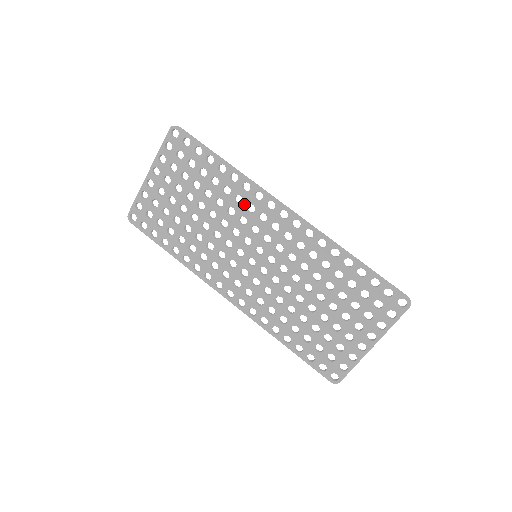
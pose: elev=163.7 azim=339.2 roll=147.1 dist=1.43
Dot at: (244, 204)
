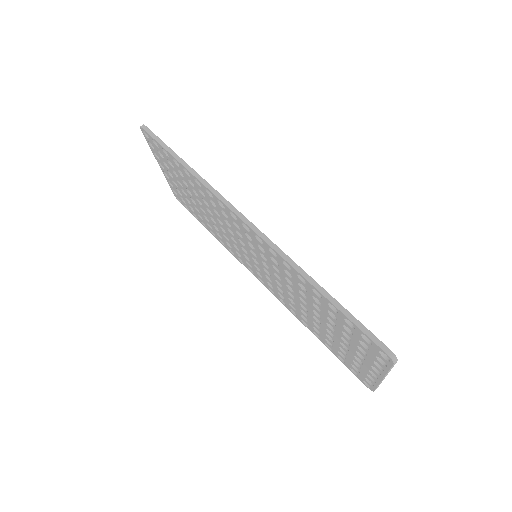
Dot at: (218, 209)
